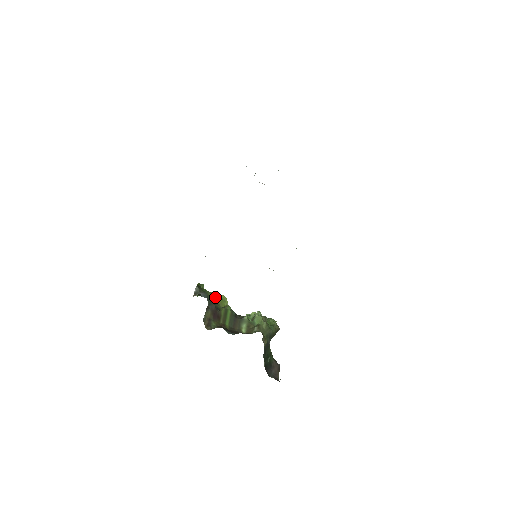
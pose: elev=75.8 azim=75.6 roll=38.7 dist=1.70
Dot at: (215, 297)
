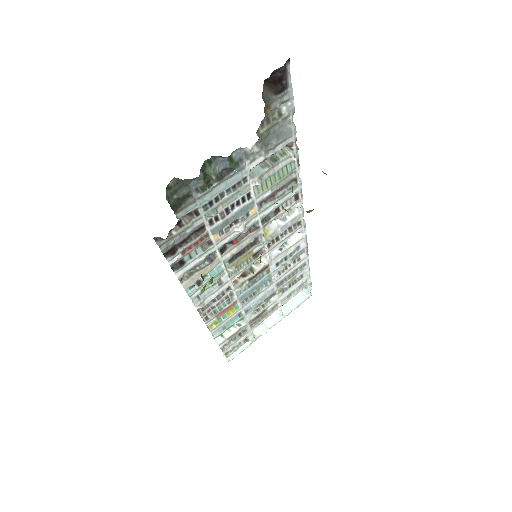
Dot at: occluded
